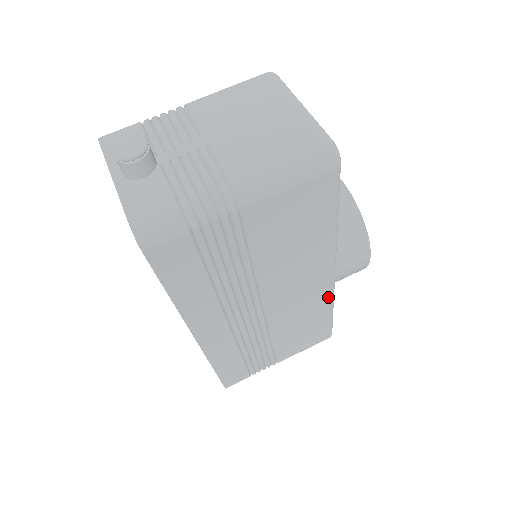
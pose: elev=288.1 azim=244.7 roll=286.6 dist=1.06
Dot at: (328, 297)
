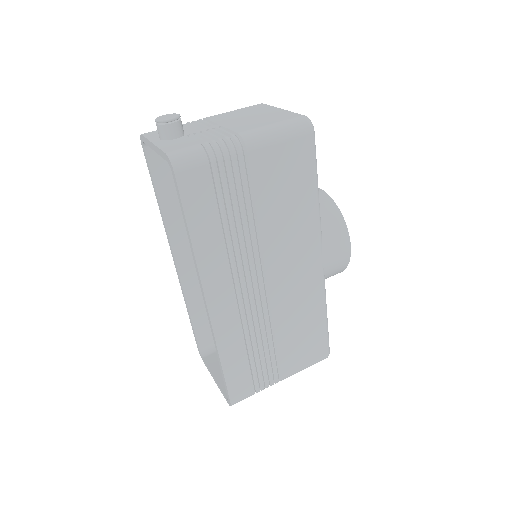
Dot at: (320, 289)
